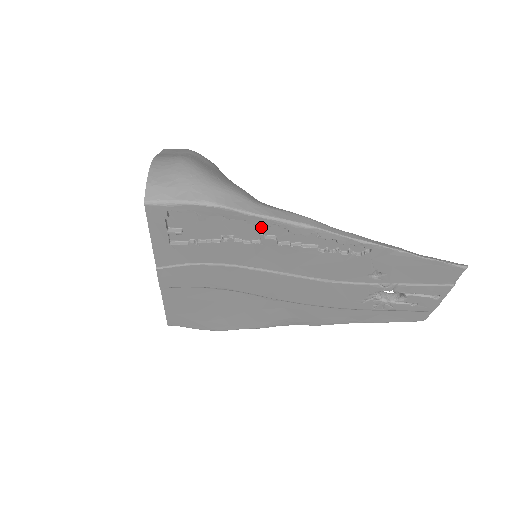
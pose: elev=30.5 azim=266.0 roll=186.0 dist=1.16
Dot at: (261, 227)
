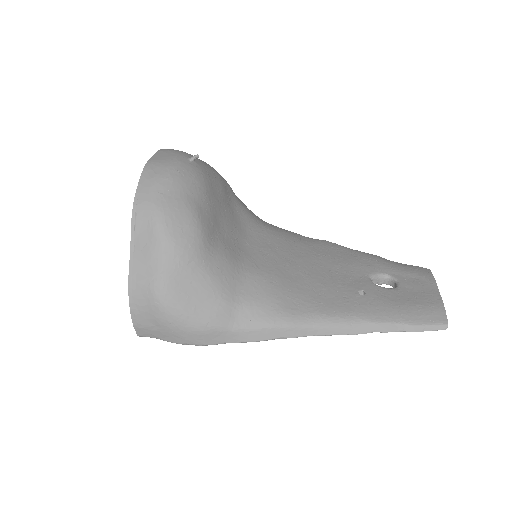
Dot at: occluded
